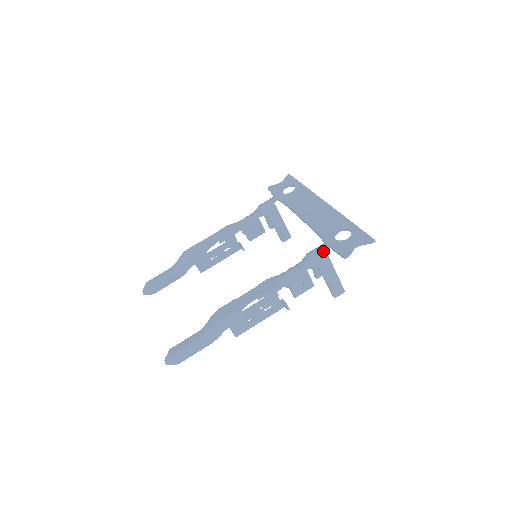
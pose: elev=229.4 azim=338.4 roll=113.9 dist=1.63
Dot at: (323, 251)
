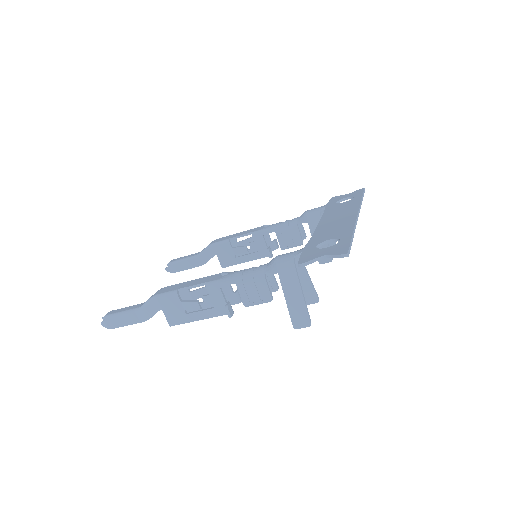
Dot at: (292, 255)
